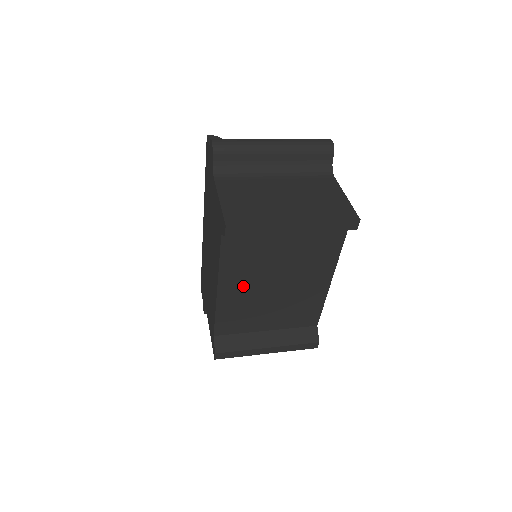
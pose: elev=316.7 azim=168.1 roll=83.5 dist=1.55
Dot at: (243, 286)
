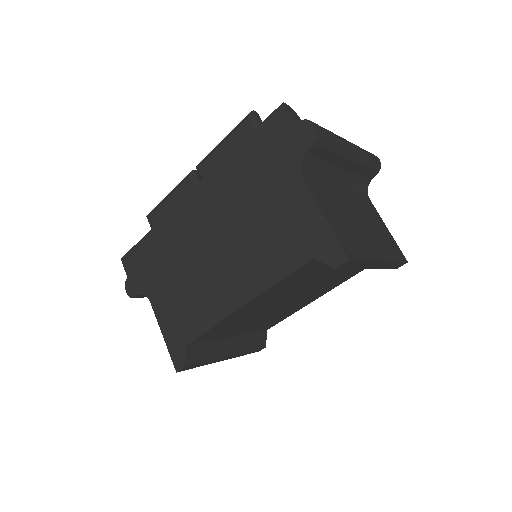
Dot at: (266, 302)
